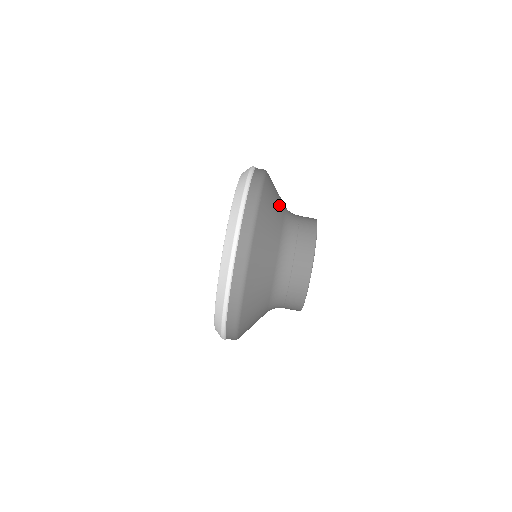
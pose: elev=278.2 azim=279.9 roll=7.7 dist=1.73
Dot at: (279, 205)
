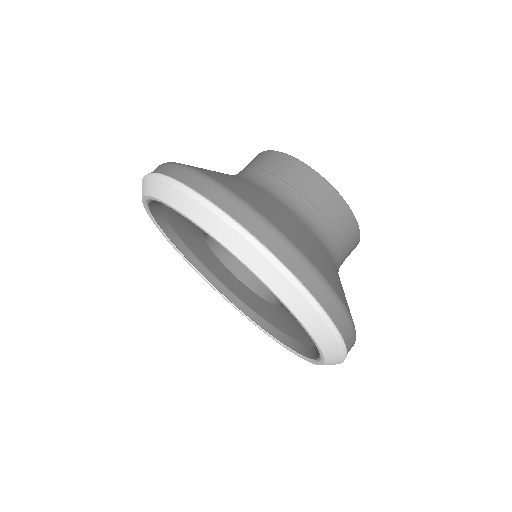
Dot at: occluded
